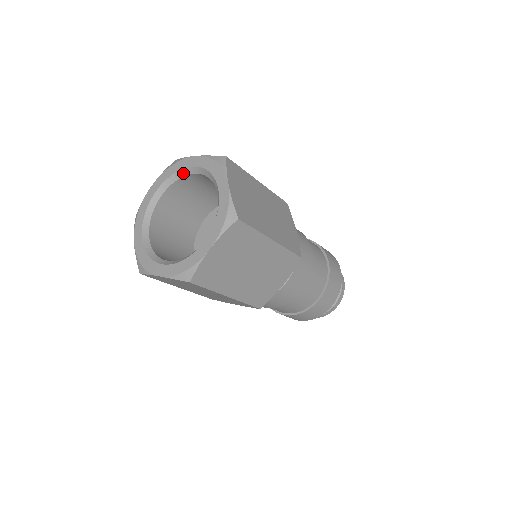
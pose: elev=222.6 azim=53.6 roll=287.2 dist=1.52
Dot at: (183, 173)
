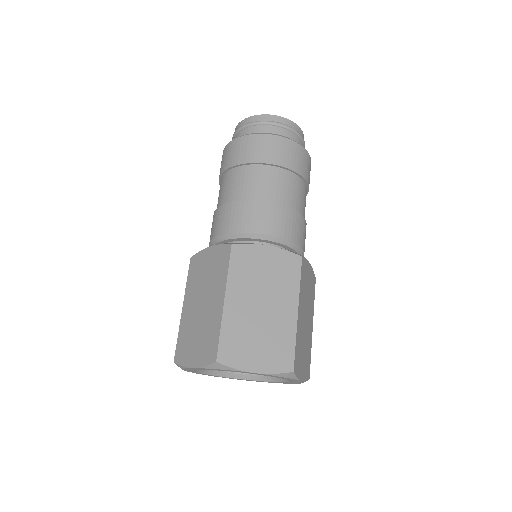
Dot at: occluded
